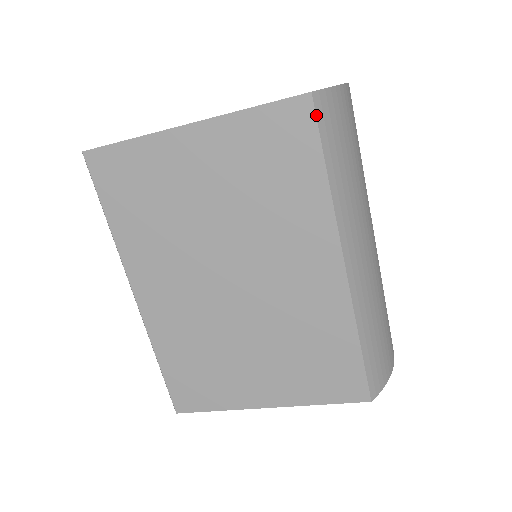
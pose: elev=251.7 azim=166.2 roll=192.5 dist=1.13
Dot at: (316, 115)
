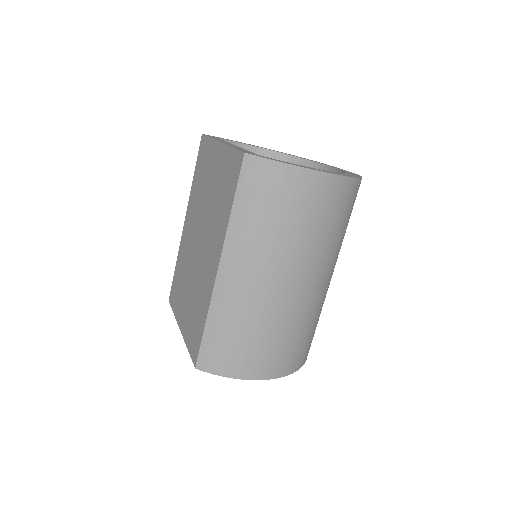
Dot at: (241, 168)
